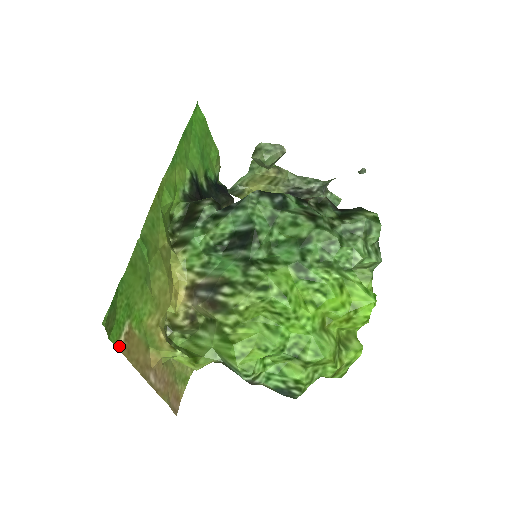
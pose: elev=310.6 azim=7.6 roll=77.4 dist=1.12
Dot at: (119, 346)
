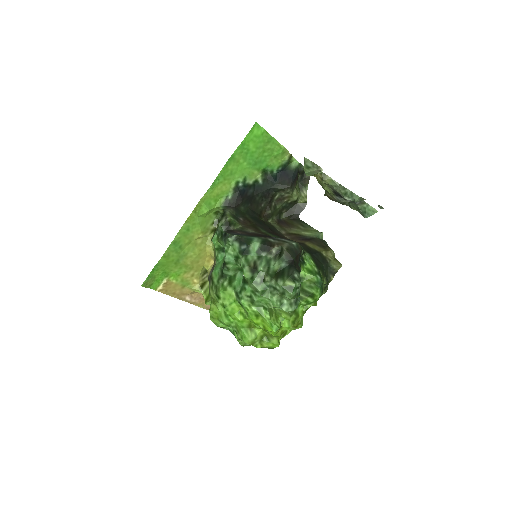
Dot at: (158, 290)
